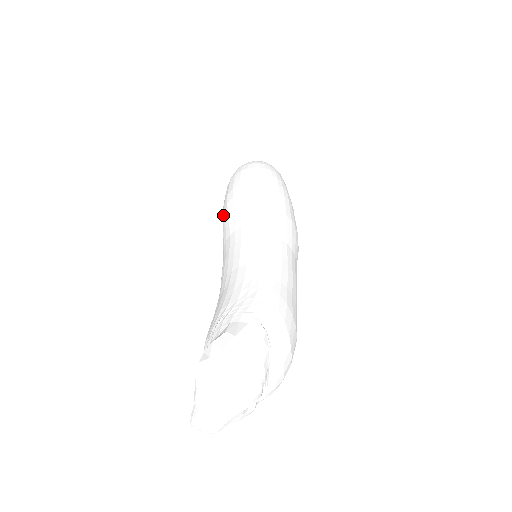
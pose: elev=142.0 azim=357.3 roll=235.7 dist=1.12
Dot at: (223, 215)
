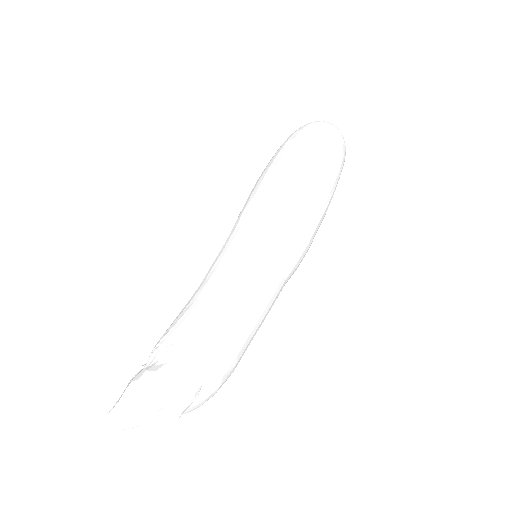
Dot at: (258, 184)
